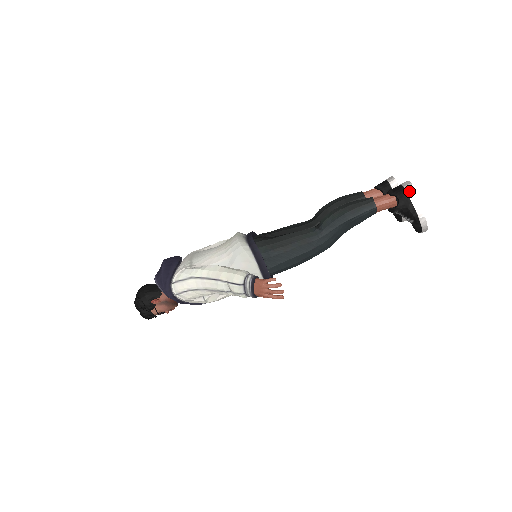
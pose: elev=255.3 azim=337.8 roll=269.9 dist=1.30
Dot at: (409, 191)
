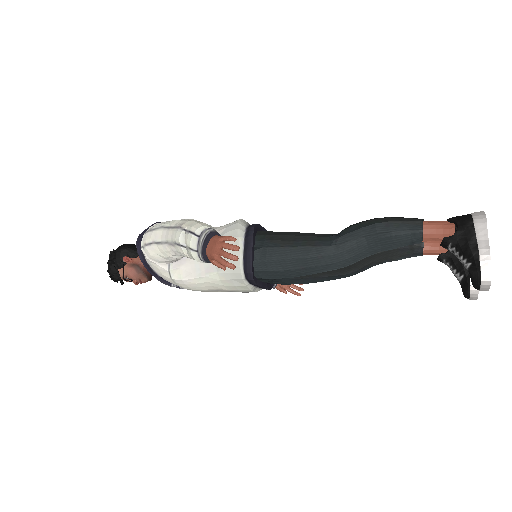
Dot at: (477, 220)
